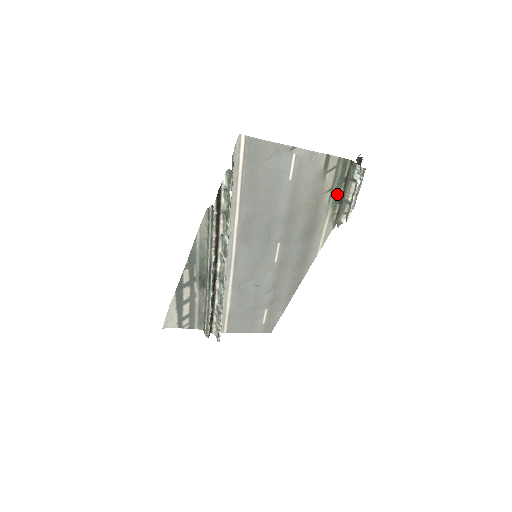
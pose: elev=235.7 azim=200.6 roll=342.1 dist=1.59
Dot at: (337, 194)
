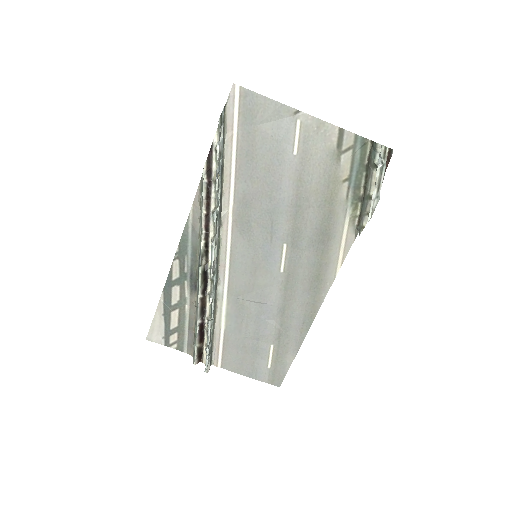
Dot at: (357, 187)
